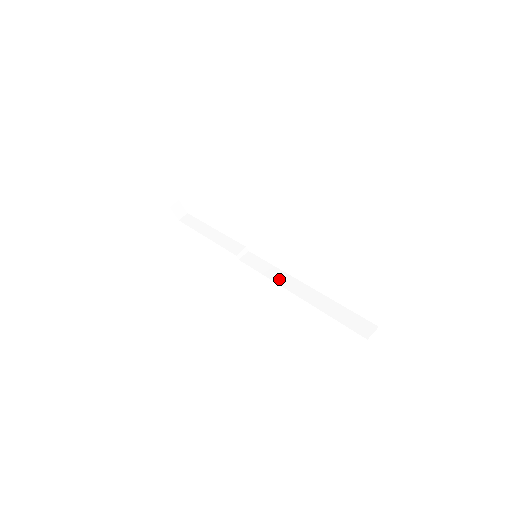
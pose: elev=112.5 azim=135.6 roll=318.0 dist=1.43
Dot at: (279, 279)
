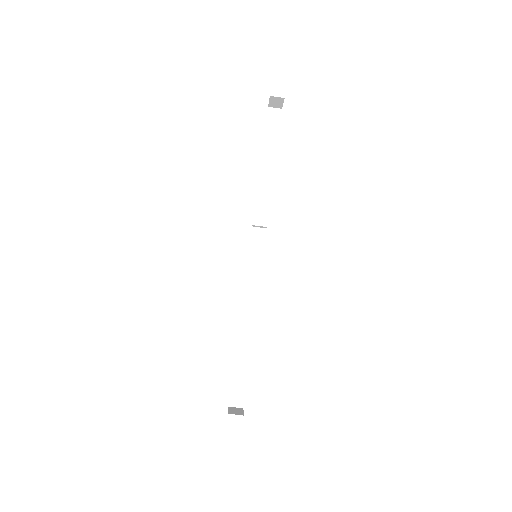
Dot at: (249, 288)
